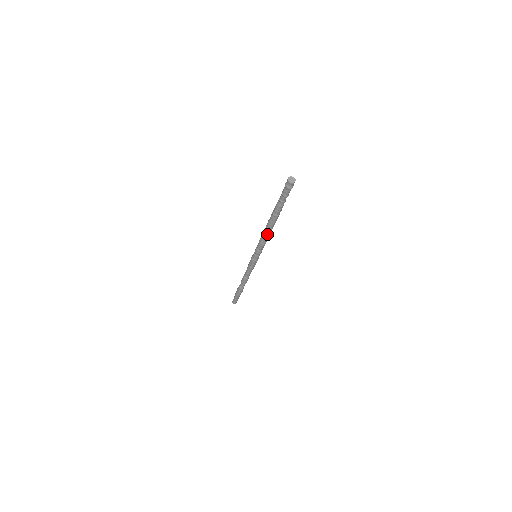
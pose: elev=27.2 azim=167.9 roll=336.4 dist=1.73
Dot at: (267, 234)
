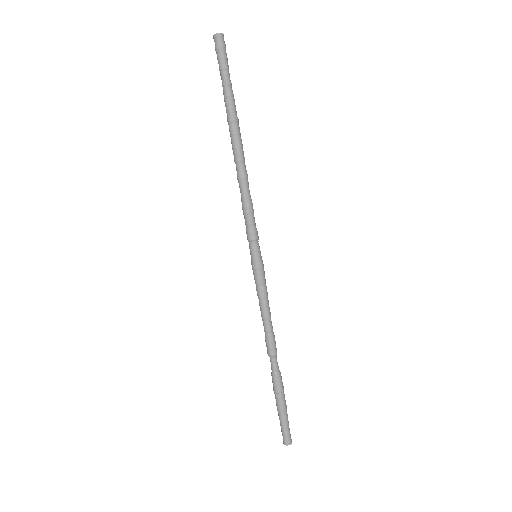
Dot at: (243, 175)
